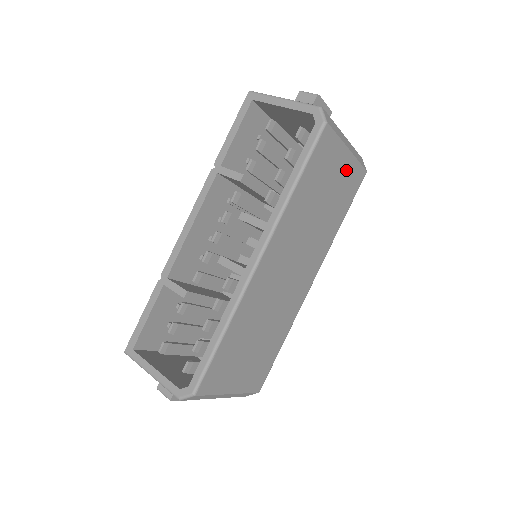
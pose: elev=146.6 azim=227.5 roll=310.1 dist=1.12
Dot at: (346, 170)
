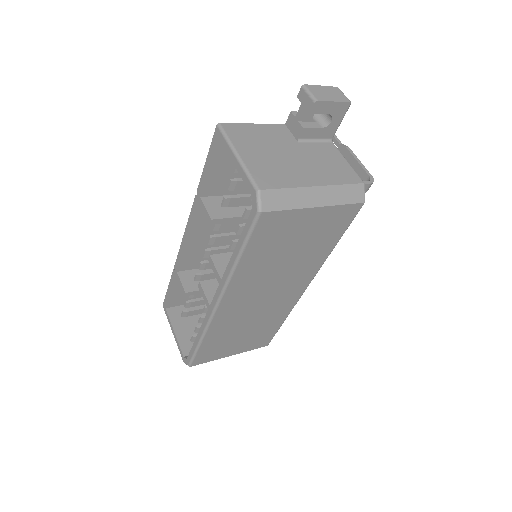
Dot at: (320, 219)
